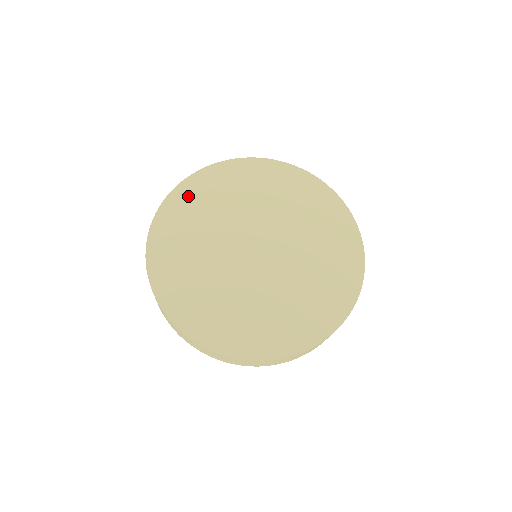
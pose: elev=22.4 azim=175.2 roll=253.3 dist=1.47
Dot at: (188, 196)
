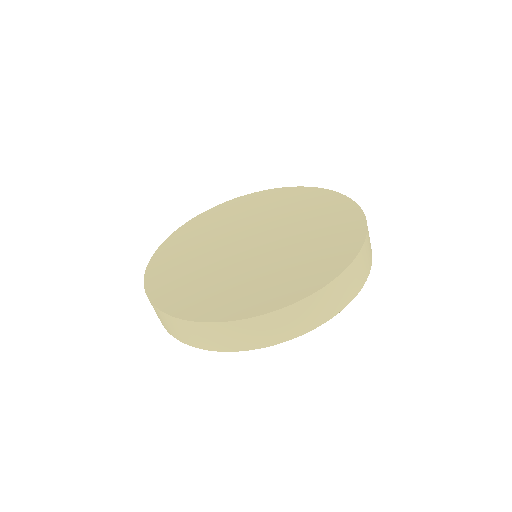
Dot at: (214, 214)
